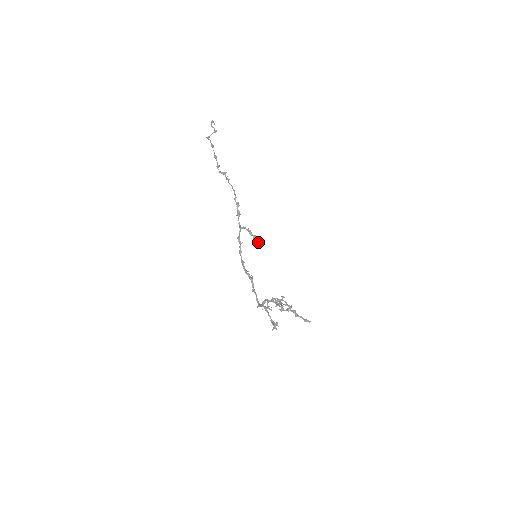
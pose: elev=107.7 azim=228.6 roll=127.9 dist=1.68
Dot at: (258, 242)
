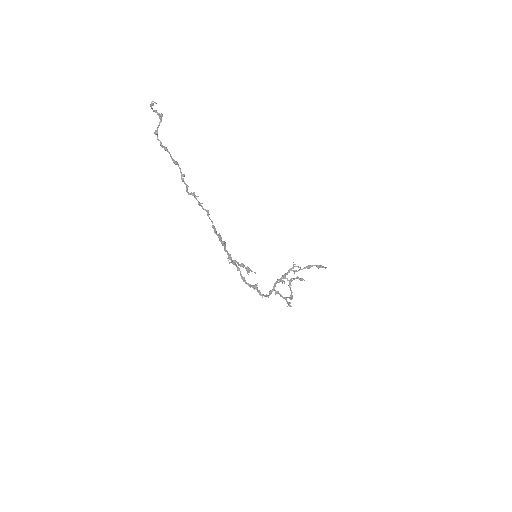
Dot at: (252, 271)
